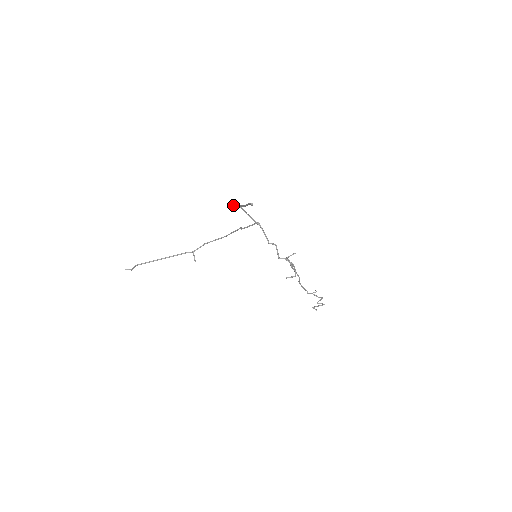
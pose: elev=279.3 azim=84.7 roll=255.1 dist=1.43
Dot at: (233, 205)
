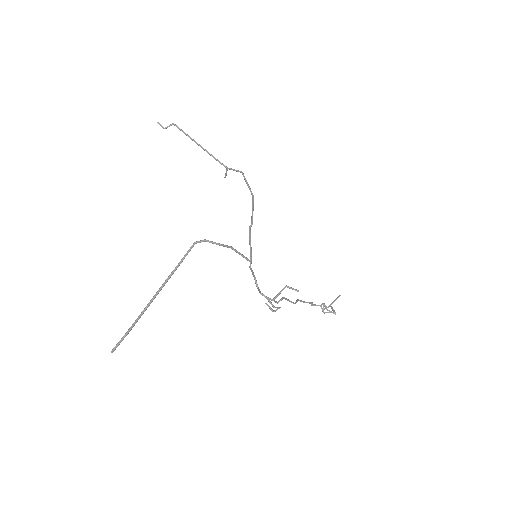
Dot at: occluded
